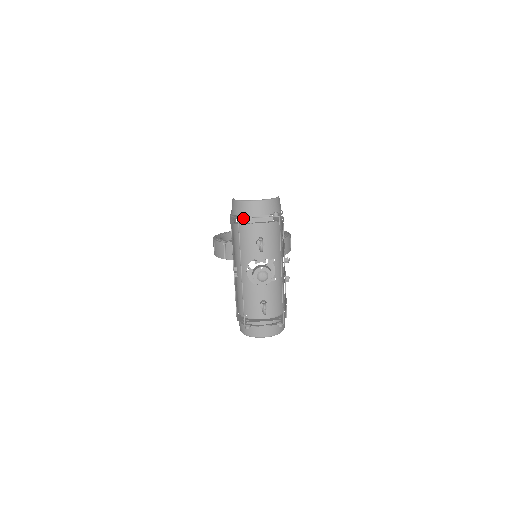
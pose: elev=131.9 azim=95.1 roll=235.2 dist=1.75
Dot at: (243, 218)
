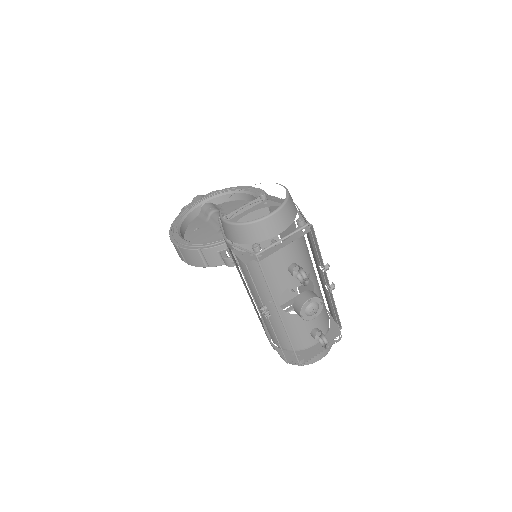
Dot at: (262, 250)
